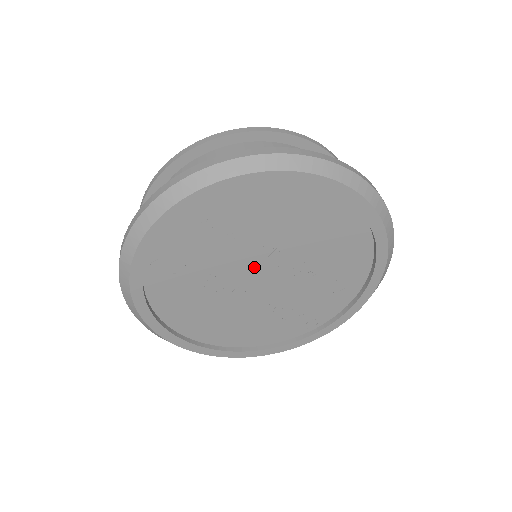
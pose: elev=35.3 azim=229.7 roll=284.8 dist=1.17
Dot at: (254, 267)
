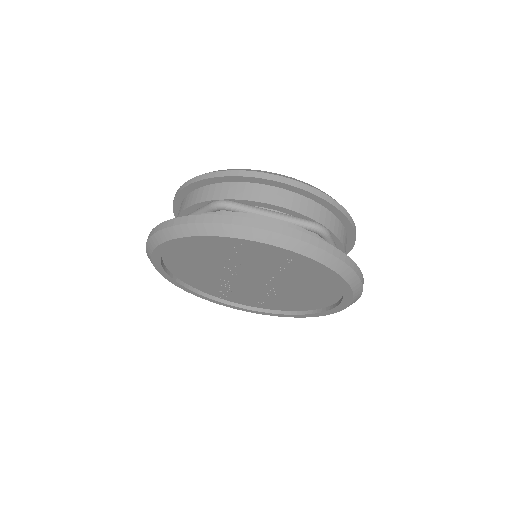
Dot at: (259, 277)
